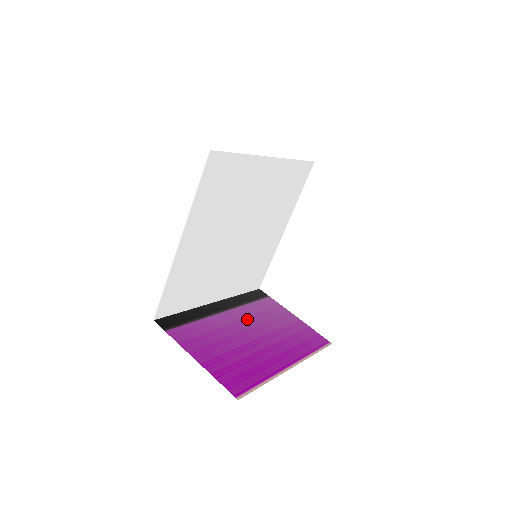
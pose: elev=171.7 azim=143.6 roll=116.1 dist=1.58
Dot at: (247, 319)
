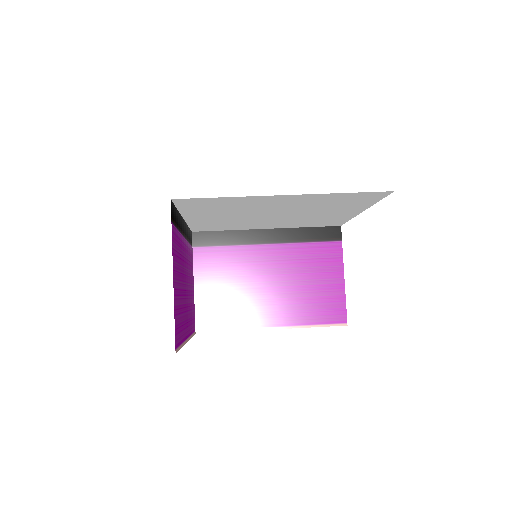
Dot at: (282, 261)
